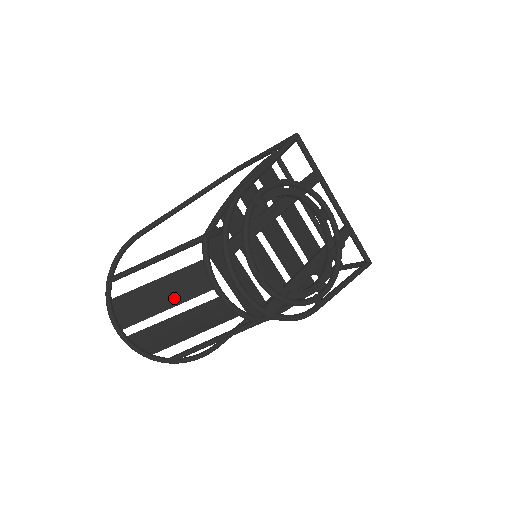
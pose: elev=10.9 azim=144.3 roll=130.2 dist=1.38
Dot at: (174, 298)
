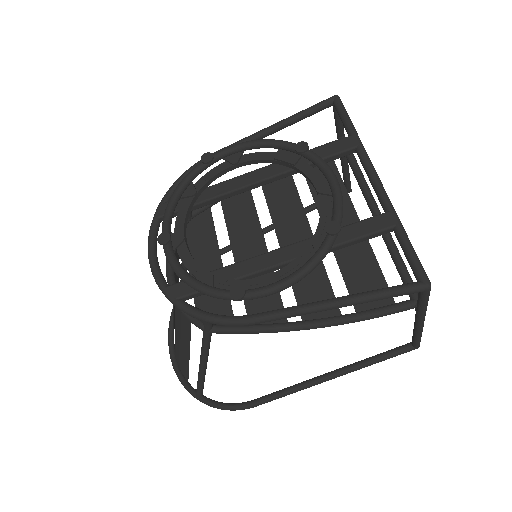
Dot at: occluded
